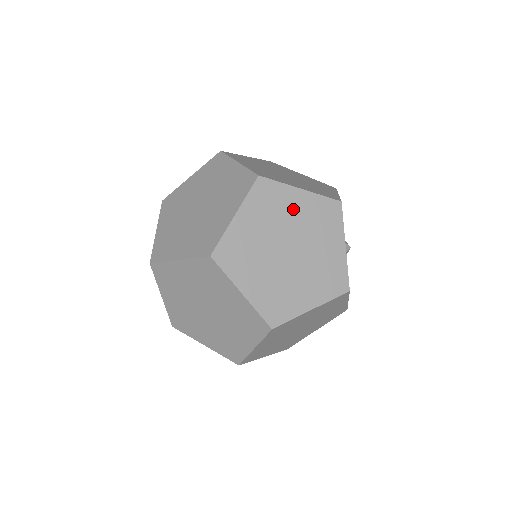
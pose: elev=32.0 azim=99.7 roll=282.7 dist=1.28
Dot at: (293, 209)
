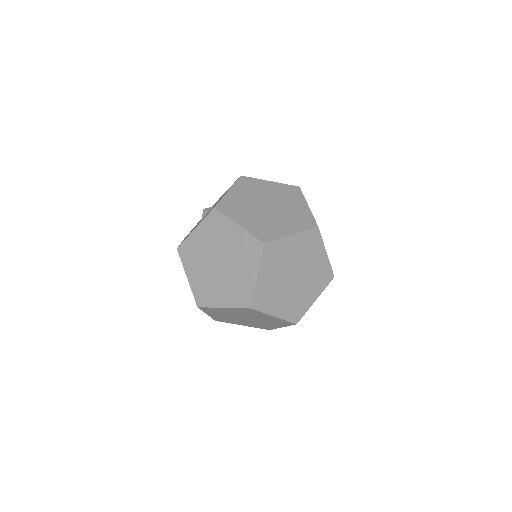
Dot at: occluded
